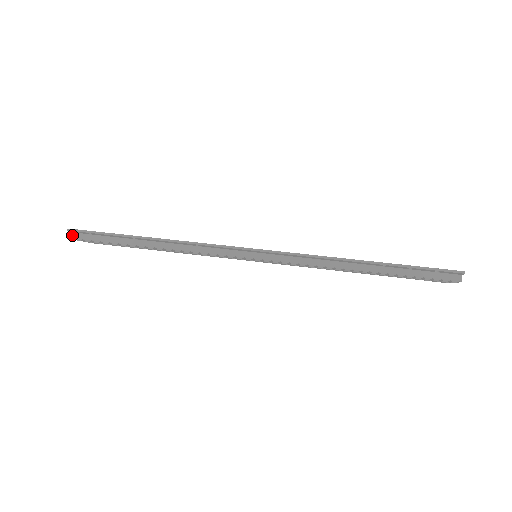
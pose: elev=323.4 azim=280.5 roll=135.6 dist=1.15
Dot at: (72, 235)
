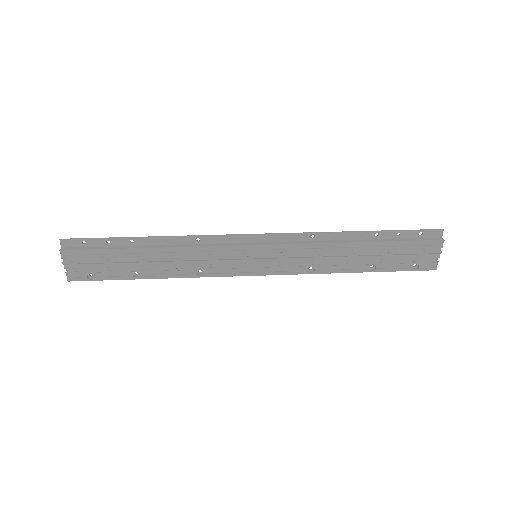
Dot at: (61, 249)
